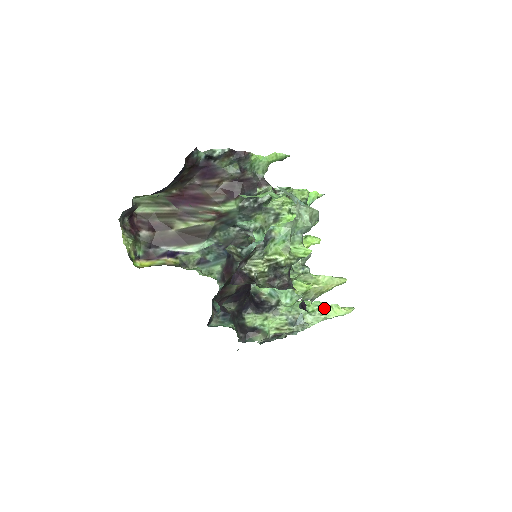
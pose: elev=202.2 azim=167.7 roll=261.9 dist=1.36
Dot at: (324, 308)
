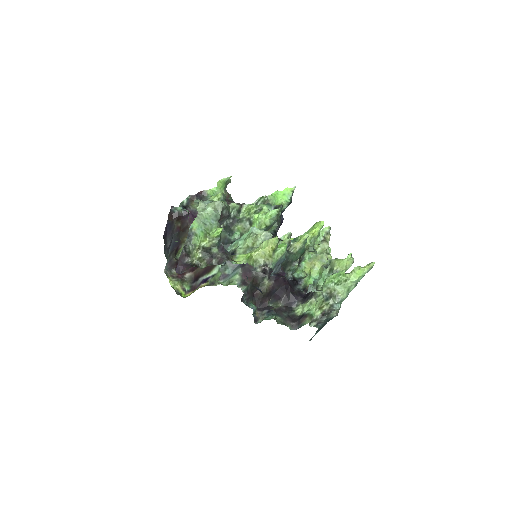
Dot at: (347, 274)
